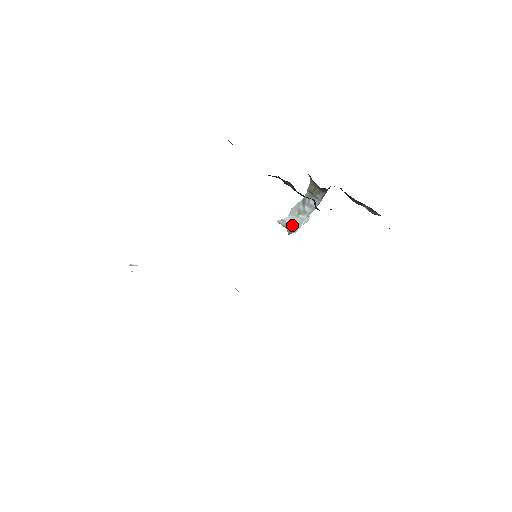
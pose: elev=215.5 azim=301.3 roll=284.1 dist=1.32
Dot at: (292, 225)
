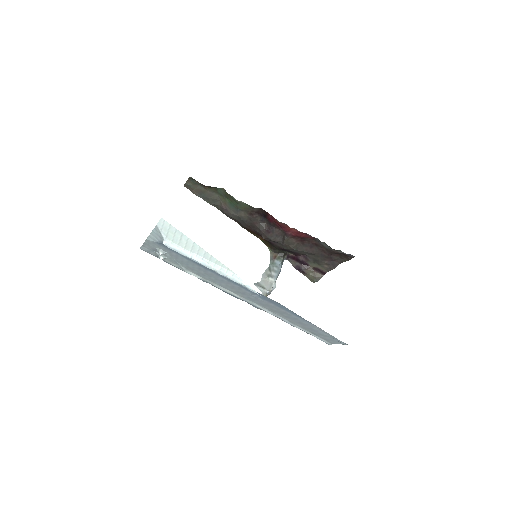
Dot at: (266, 286)
